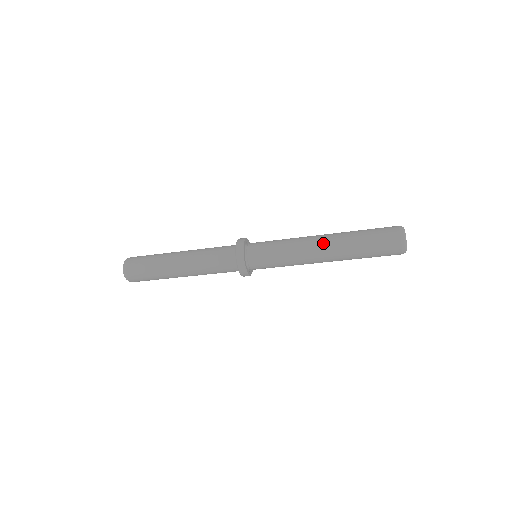
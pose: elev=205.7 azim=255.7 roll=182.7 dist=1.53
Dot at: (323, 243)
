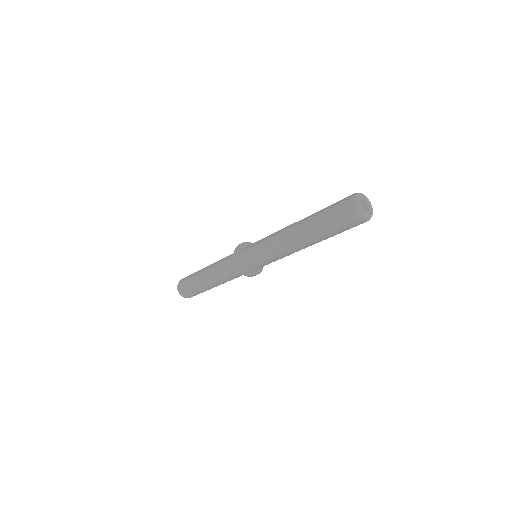
Dot at: (292, 227)
